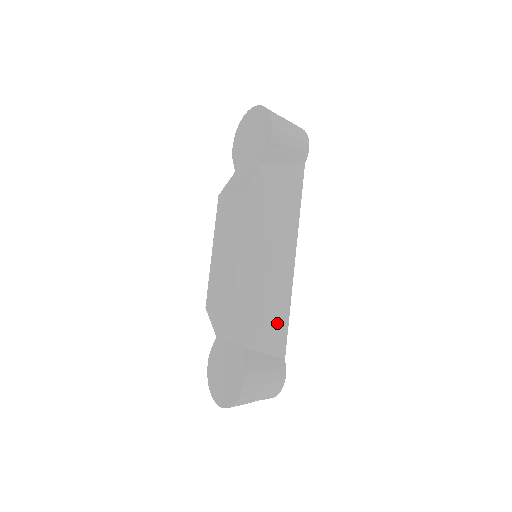
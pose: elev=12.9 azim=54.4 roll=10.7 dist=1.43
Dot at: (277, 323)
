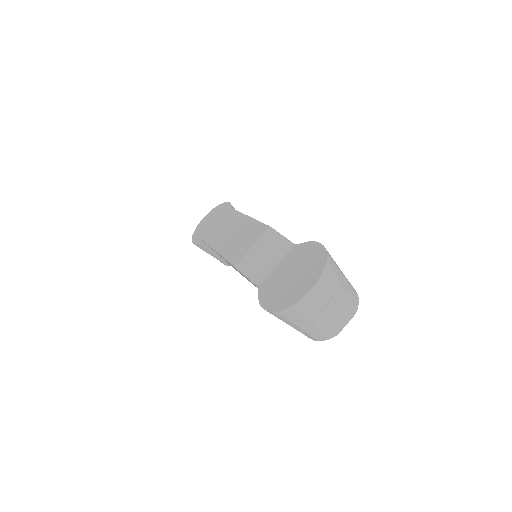
Dot at: occluded
